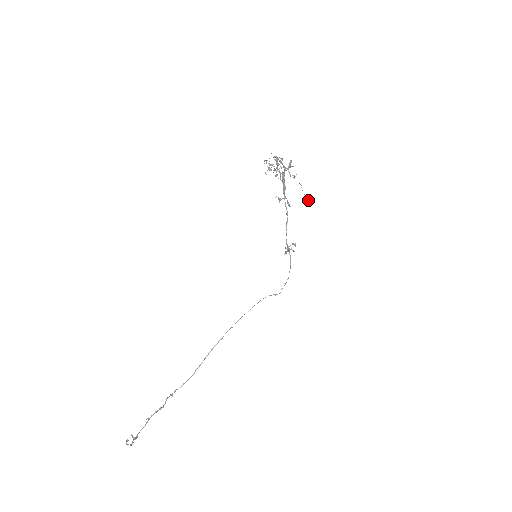
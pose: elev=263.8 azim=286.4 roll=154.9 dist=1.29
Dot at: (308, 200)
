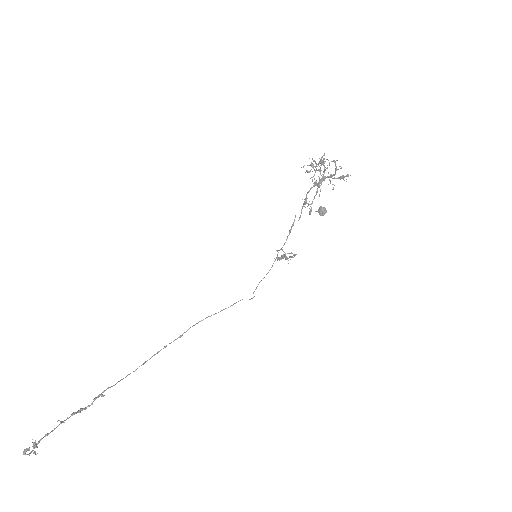
Dot at: (323, 211)
